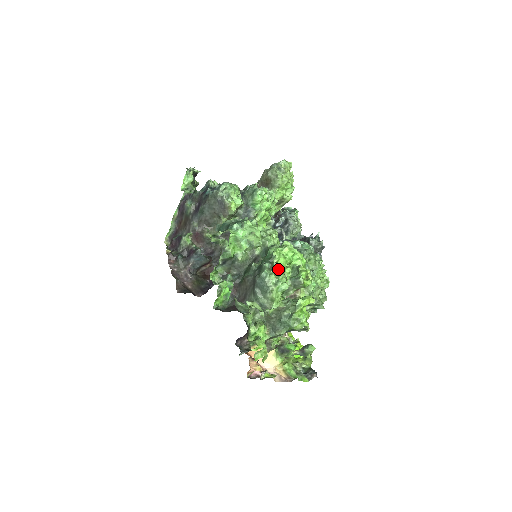
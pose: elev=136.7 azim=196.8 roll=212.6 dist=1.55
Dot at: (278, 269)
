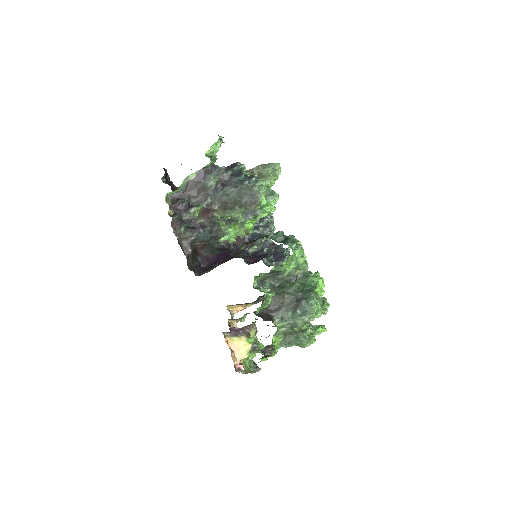
Dot at: (319, 299)
